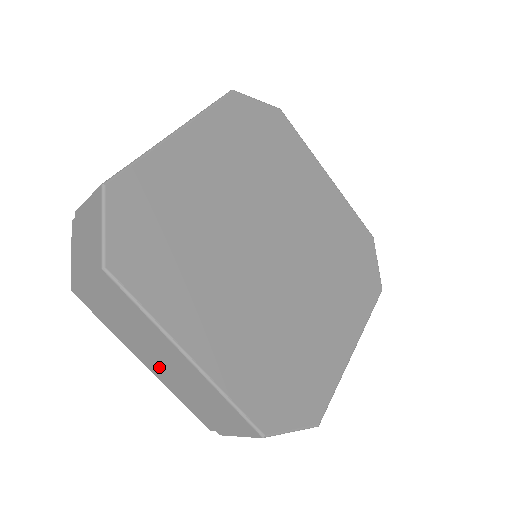
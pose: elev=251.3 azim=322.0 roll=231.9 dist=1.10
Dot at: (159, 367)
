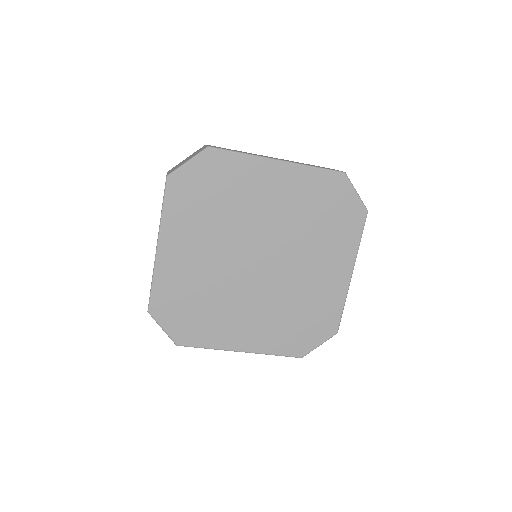
Dot at: occluded
